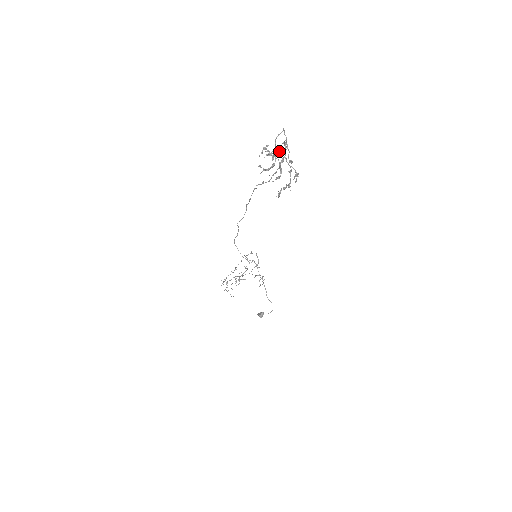
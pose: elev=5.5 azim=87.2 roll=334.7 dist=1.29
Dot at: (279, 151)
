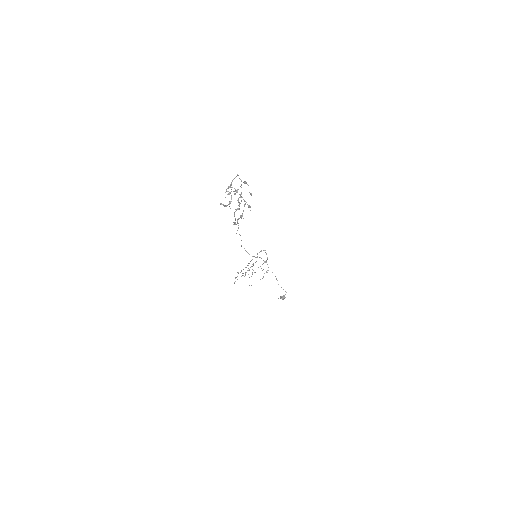
Dot at: occluded
